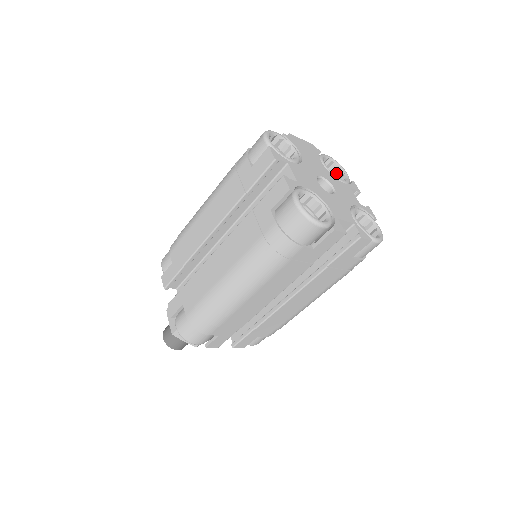
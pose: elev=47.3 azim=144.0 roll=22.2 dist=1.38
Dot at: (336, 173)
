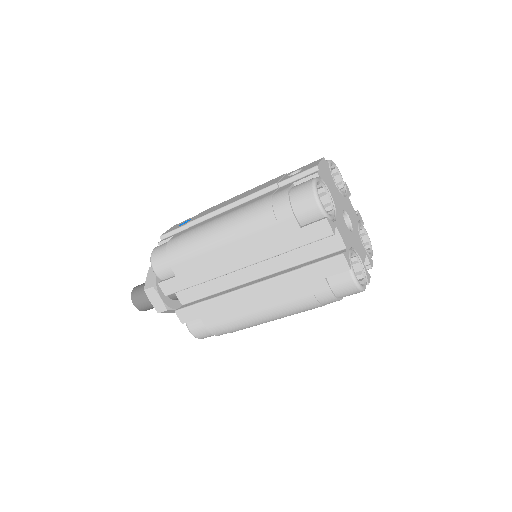
Dot at: occluded
